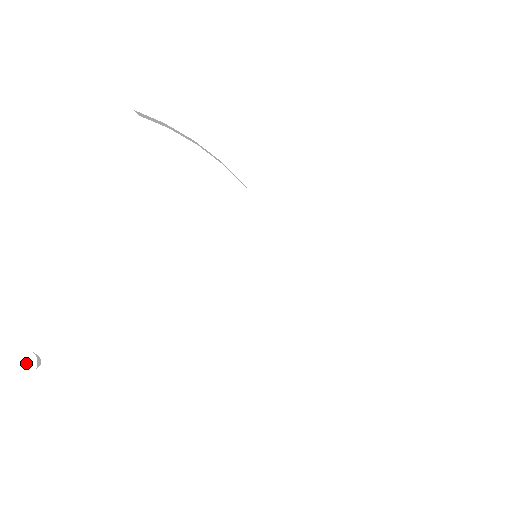
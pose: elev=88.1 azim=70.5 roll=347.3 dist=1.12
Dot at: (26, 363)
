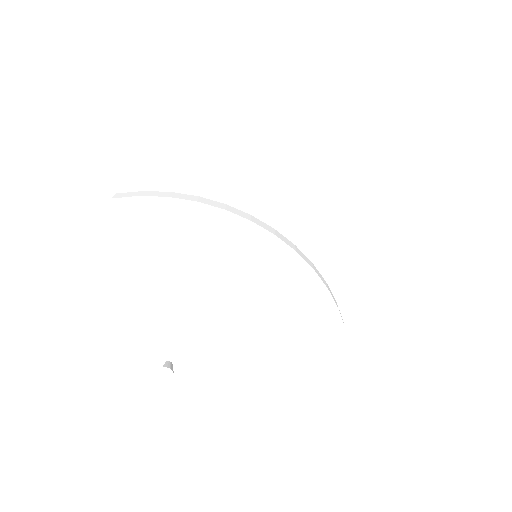
Dot at: (167, 373)
